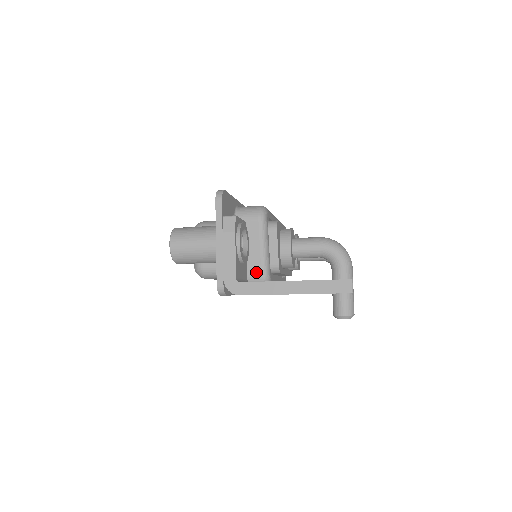
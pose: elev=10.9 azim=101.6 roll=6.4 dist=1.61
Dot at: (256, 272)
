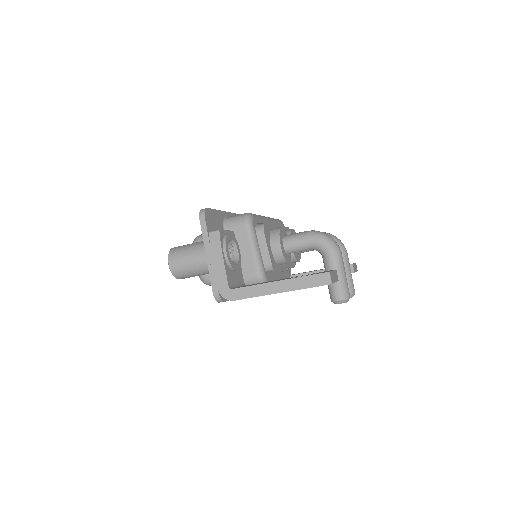
Dot at: (252, 274)
